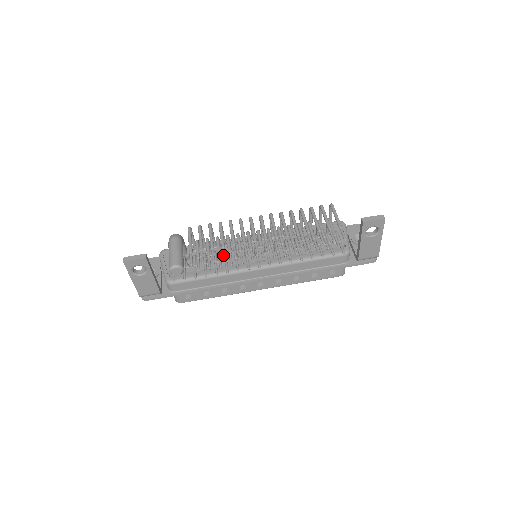
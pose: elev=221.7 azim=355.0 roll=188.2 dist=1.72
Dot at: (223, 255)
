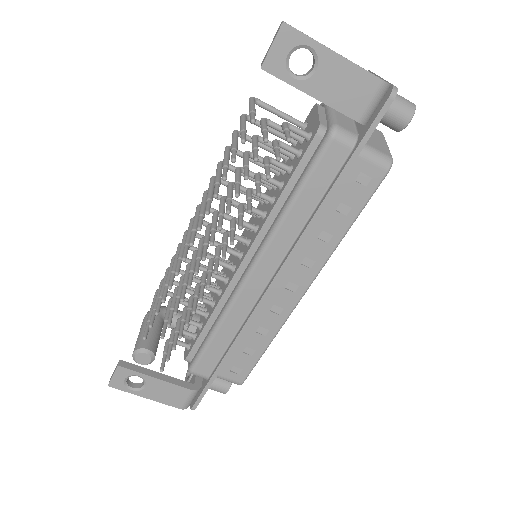
Dot at: (162, 297)
